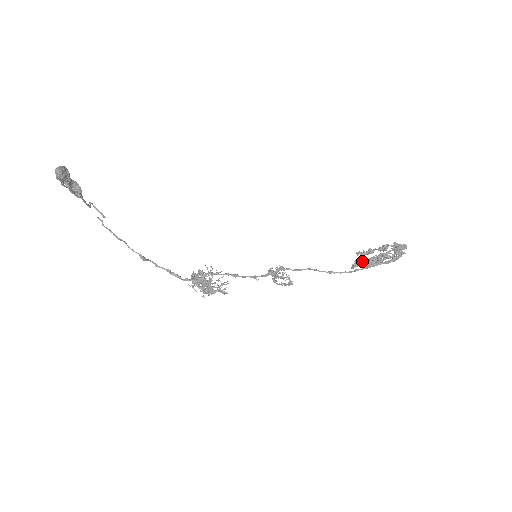
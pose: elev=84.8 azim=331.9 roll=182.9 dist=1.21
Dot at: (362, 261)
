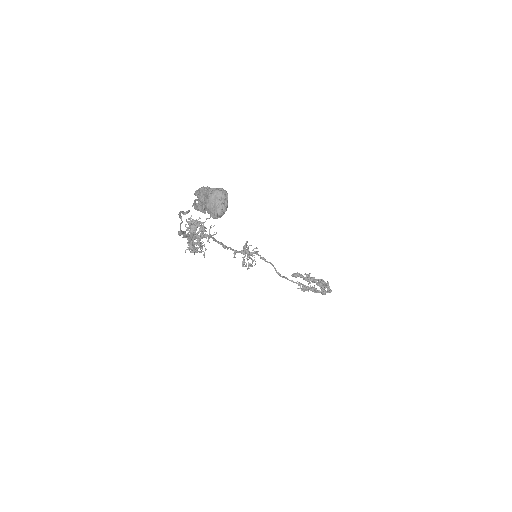
Dot at: (301, 277)
